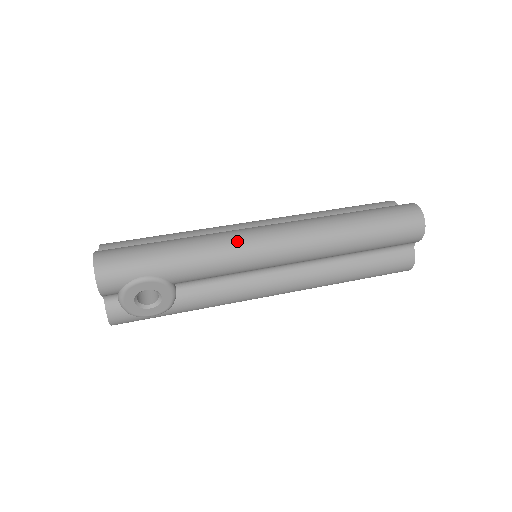
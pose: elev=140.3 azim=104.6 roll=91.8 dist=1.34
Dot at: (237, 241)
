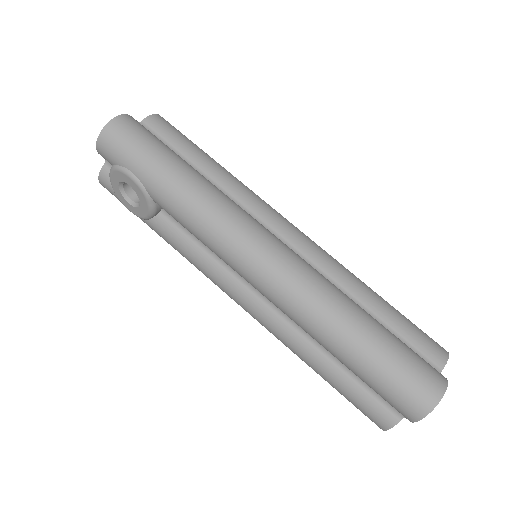
Dot at: (230, 226)
